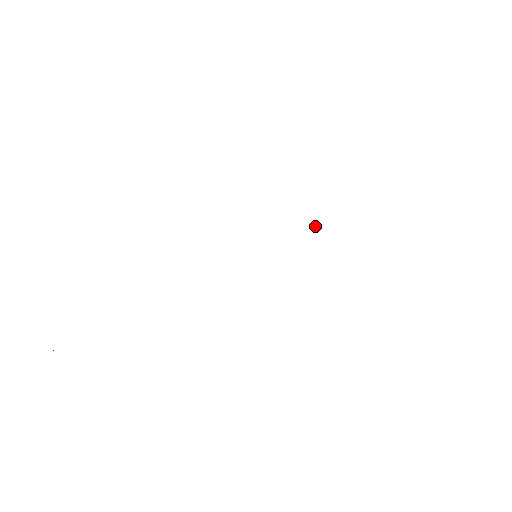
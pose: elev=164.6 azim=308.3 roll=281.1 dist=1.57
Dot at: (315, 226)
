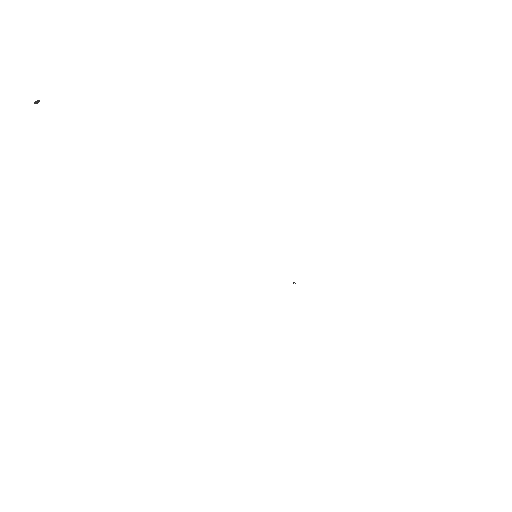
Dot at: occluded
